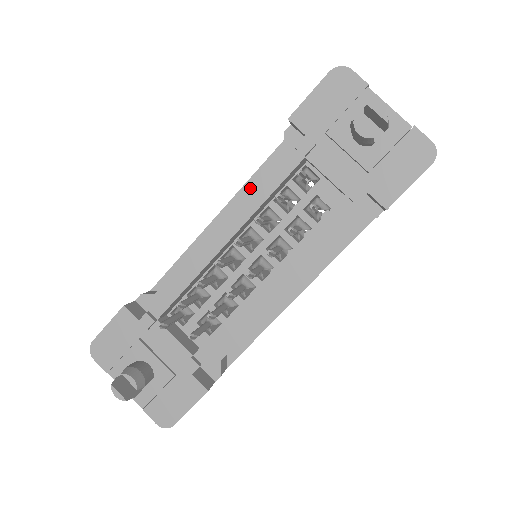
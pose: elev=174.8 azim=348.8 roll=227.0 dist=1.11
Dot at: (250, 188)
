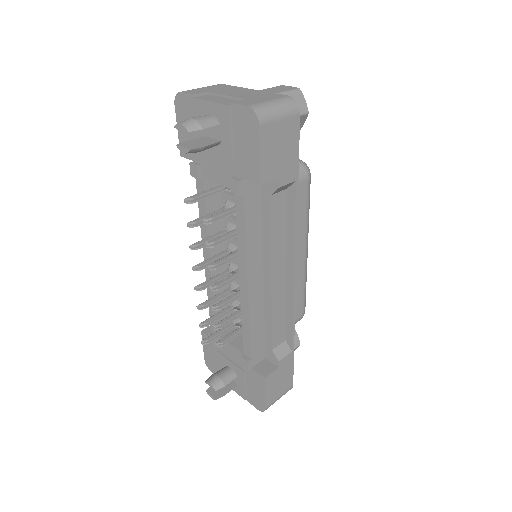
Dot at: occluded
